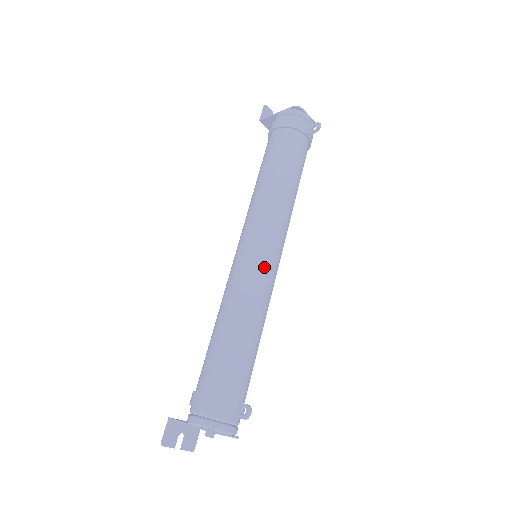
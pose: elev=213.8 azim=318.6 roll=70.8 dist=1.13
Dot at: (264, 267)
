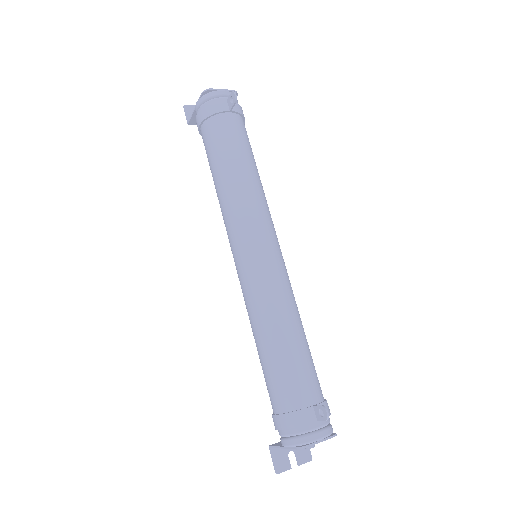
Dot at: (264, 266)
